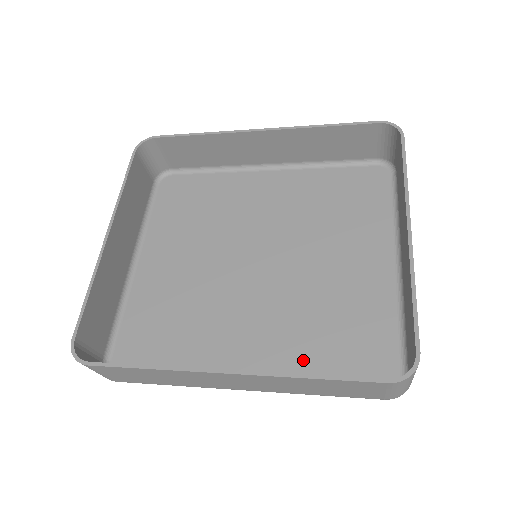
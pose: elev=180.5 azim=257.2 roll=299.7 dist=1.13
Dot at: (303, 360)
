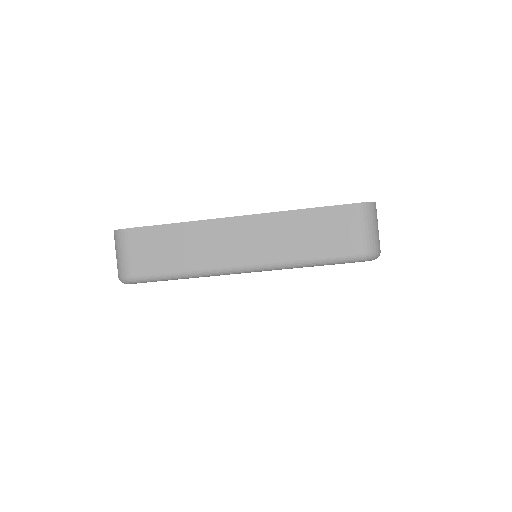
Dot at: occluded
